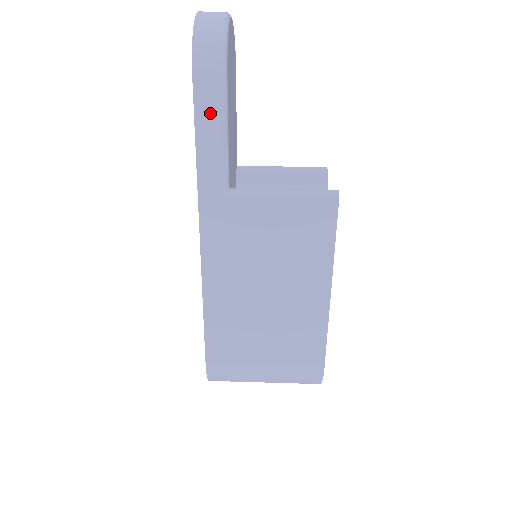
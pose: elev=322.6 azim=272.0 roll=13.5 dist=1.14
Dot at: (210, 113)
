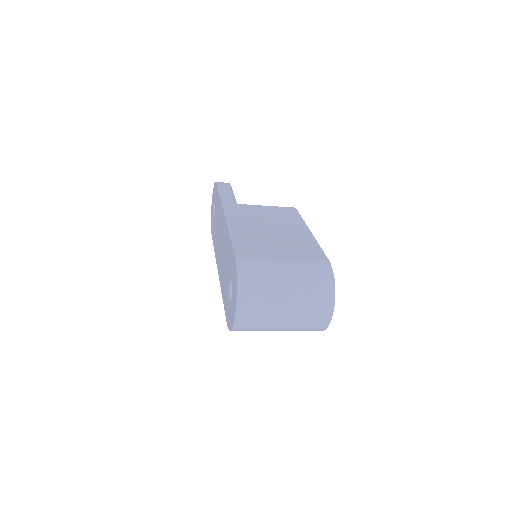
Dot at: (225, 189)
